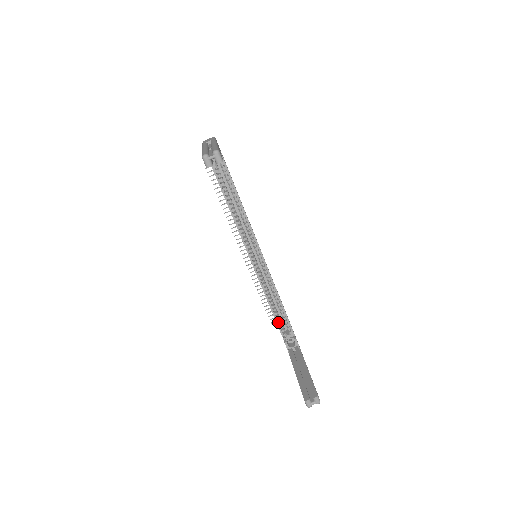
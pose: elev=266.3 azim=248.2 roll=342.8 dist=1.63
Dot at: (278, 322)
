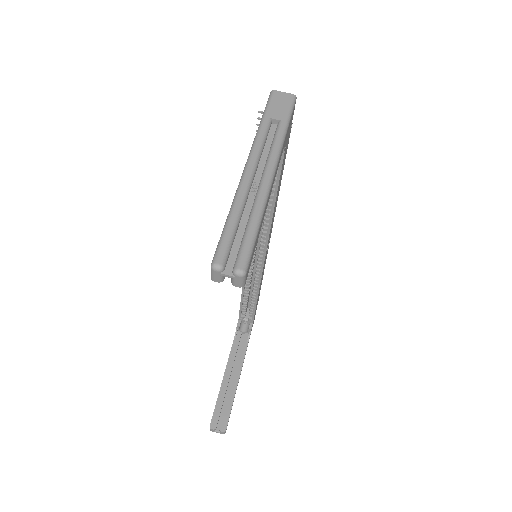
Dot at: (243, 305)
